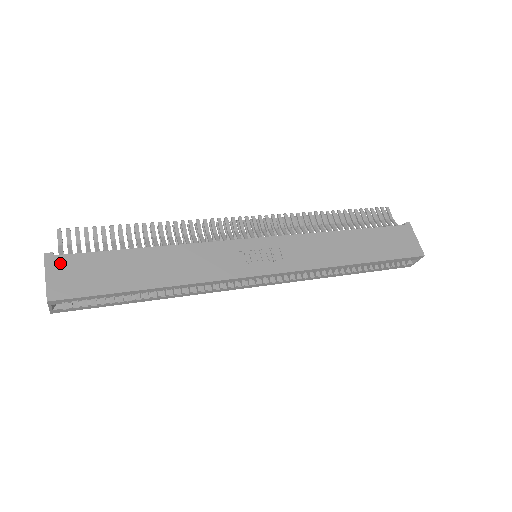
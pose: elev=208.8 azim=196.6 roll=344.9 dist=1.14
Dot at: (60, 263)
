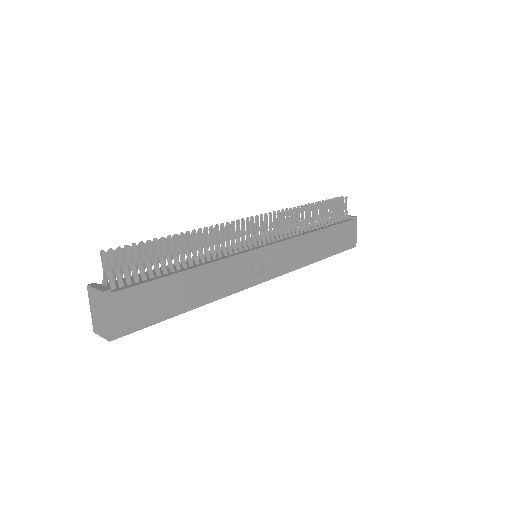
Dot at: (118, 300)
